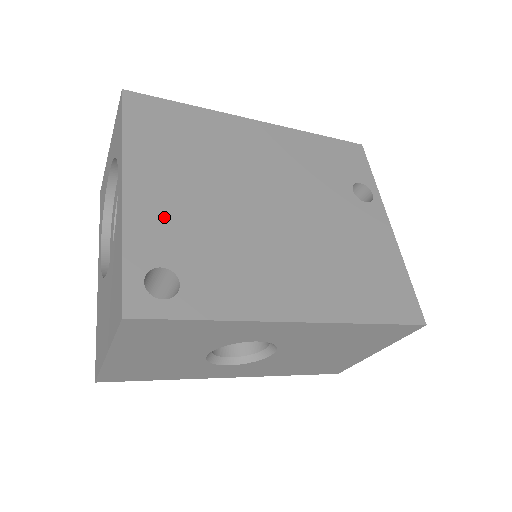
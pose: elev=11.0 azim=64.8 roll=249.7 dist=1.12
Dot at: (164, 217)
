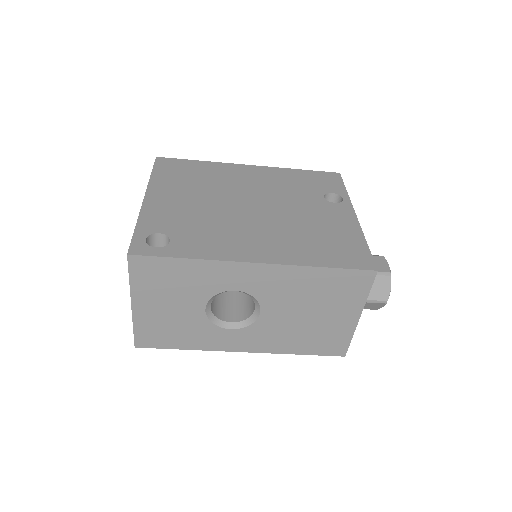
Dot at: (168, 211)
